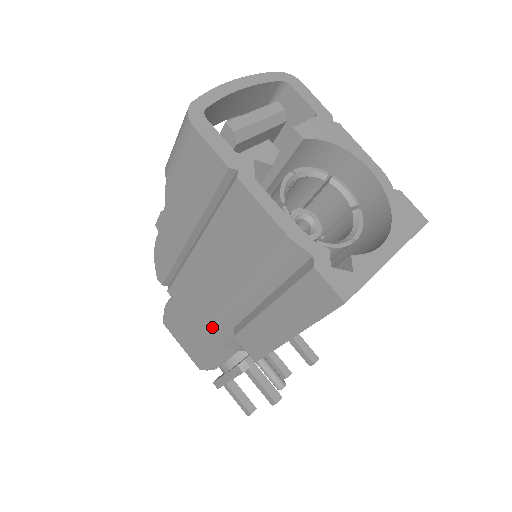
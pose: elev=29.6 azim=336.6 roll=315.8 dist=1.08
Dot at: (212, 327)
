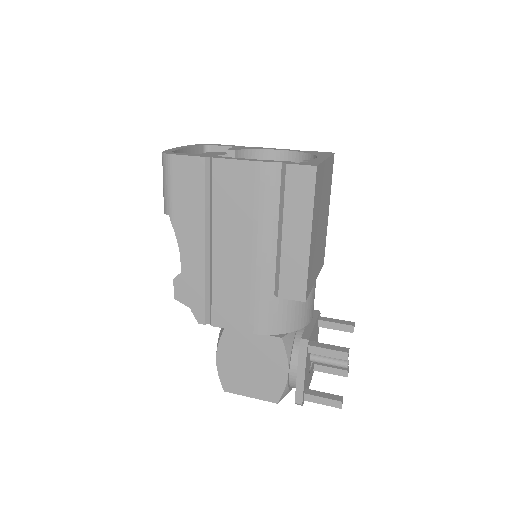
Dot at: (260, 314)
